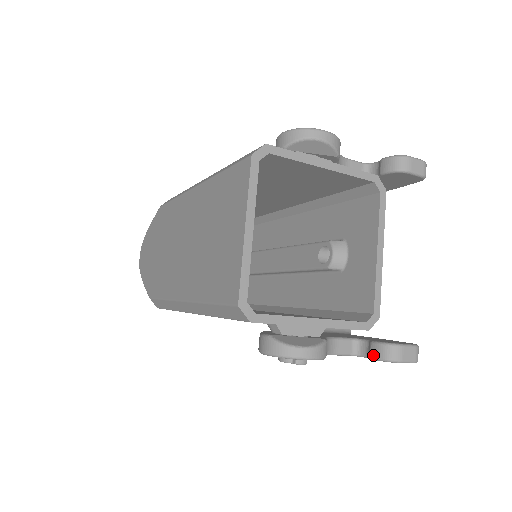
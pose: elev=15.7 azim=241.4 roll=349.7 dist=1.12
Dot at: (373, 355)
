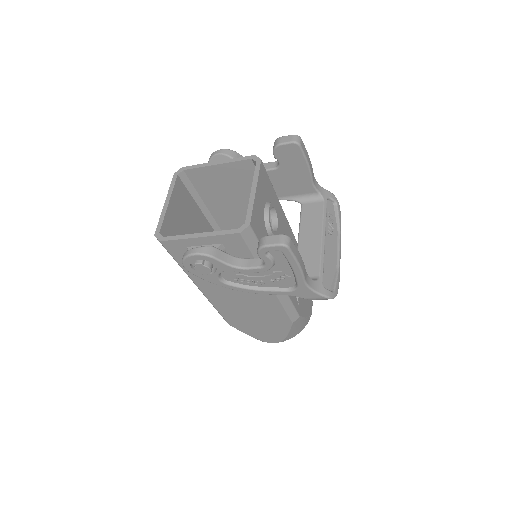
Dot at: (258, 254)
